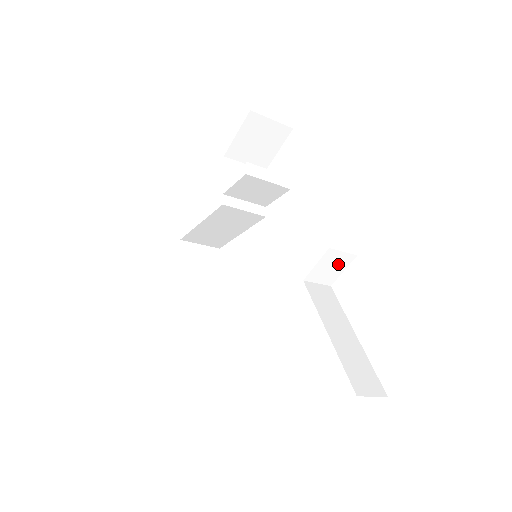
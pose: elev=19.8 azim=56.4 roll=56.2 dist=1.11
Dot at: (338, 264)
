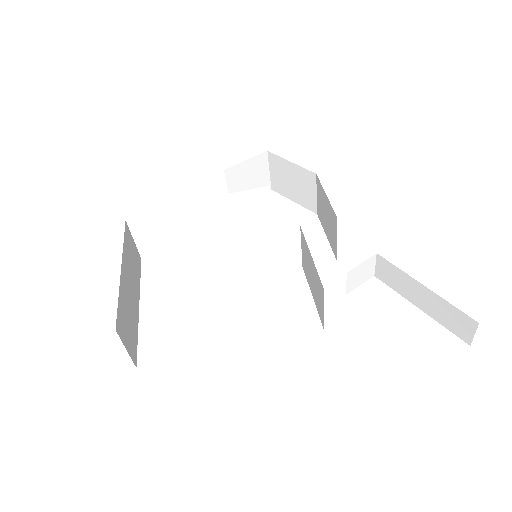
Dot at: (365, 275)
